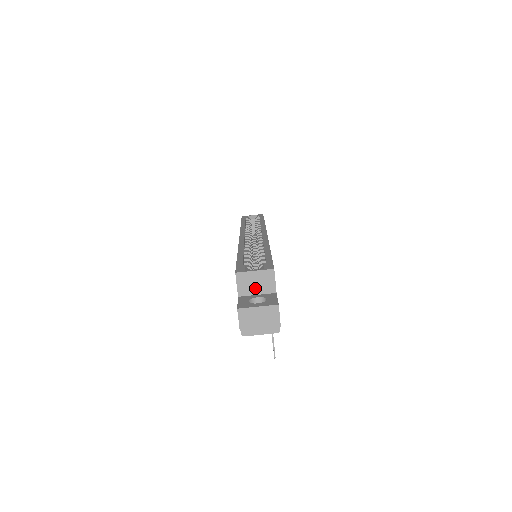
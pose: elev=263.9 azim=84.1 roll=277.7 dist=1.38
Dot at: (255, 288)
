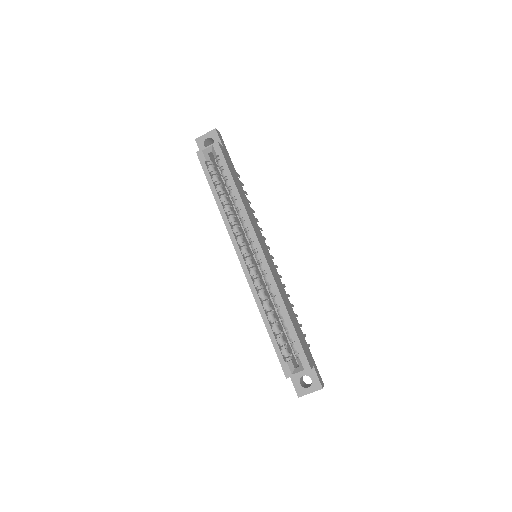
Dot at: occluded
